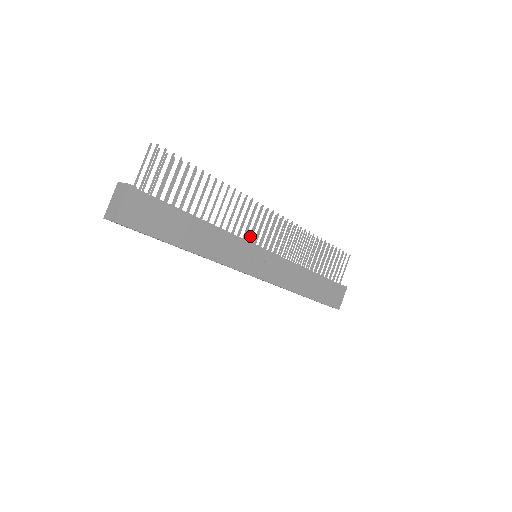
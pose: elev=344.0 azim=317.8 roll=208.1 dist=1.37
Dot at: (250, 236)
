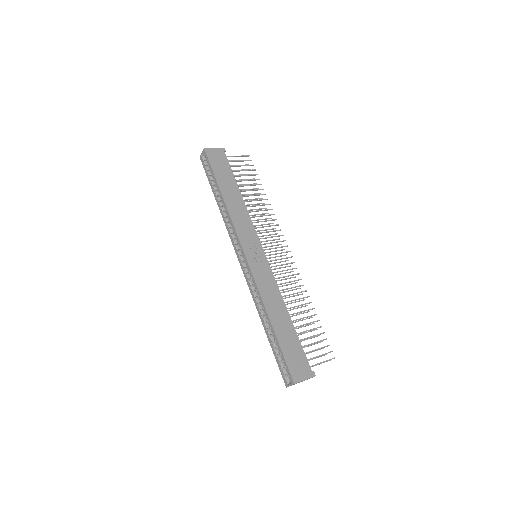
Dot at: occluded
